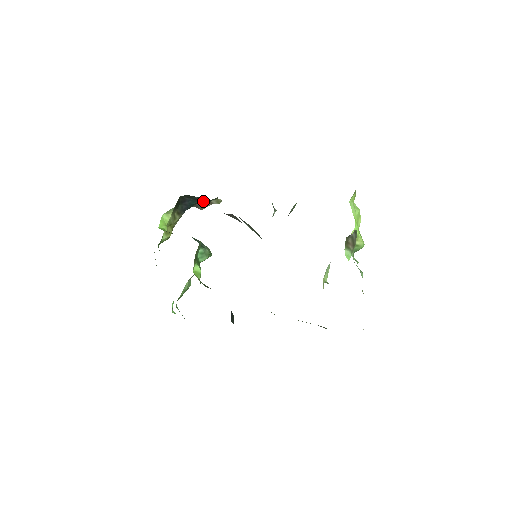
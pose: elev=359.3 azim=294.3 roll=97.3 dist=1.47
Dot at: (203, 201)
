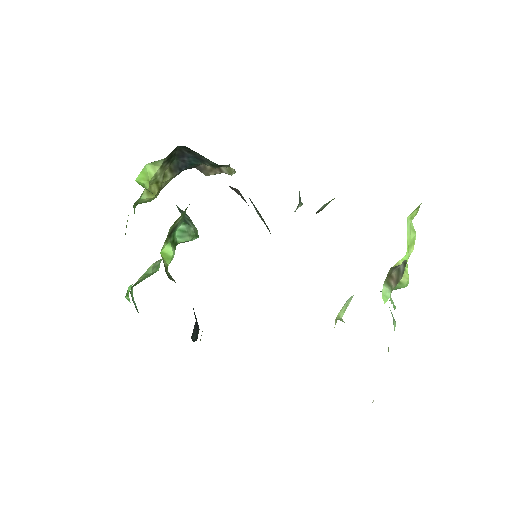
Dot at: (209, 163)
